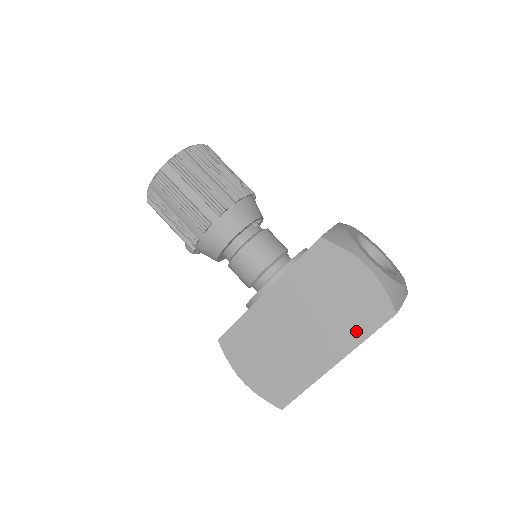
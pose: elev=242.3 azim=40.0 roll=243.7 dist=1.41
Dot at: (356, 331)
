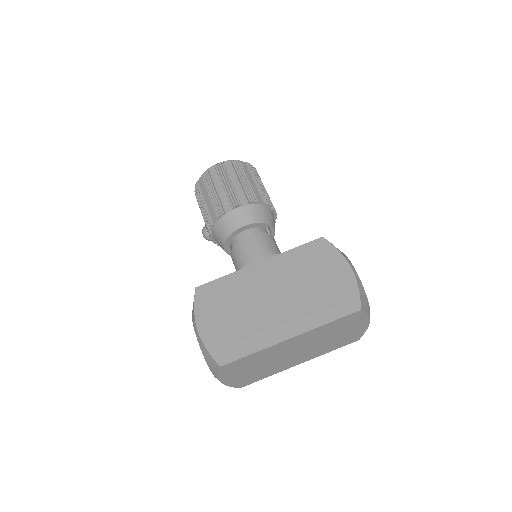
Dot at: (322, 314)
